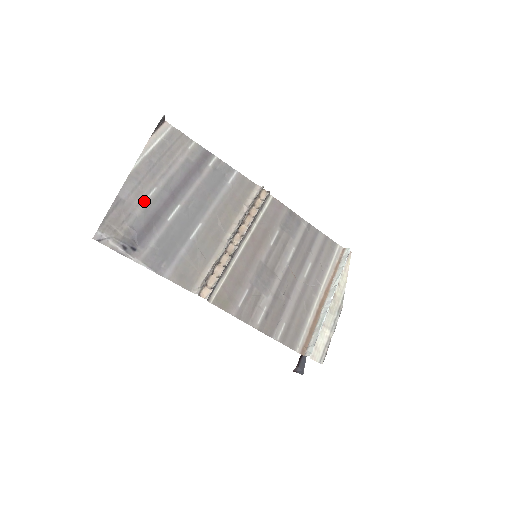
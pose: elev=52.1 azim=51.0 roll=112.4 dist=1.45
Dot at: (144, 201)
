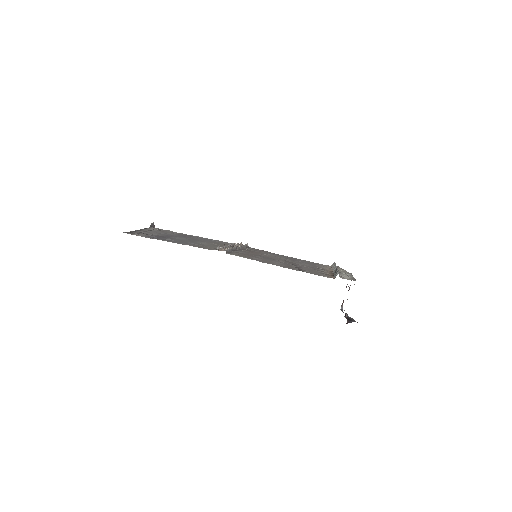
Dot at: (154, 234)
